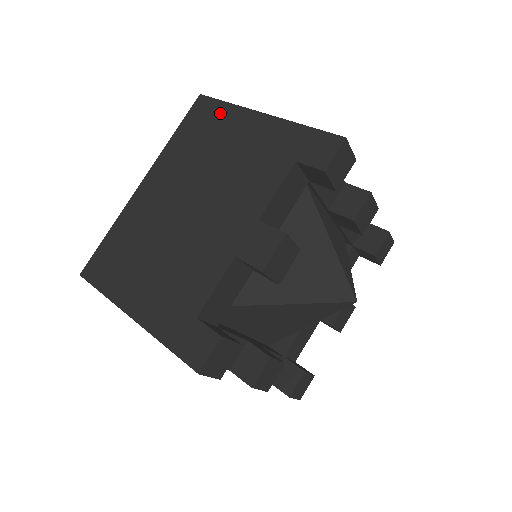
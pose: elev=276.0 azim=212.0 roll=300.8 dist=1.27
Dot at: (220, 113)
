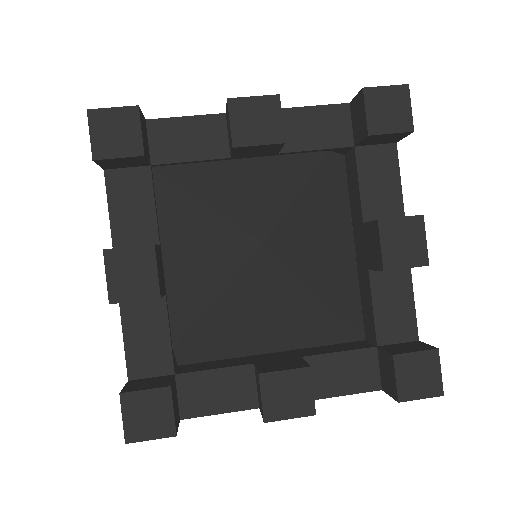
Dot at: occluded
